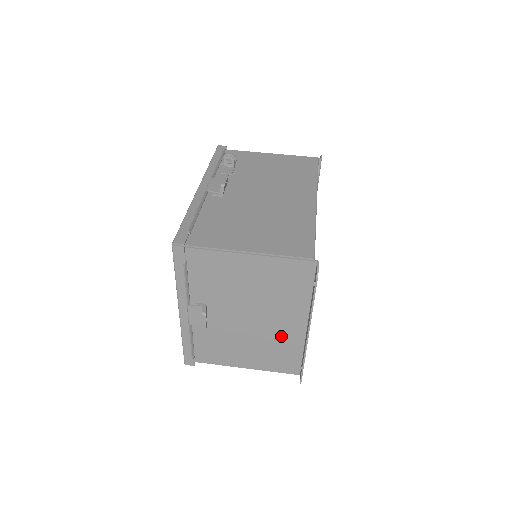
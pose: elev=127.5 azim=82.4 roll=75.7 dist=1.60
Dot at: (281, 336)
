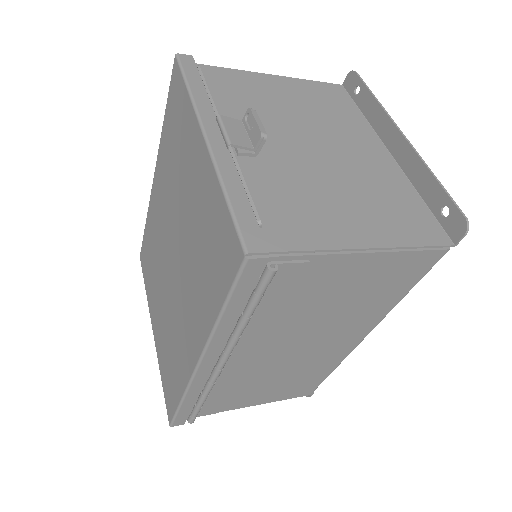
Dot at: (373, 173)
